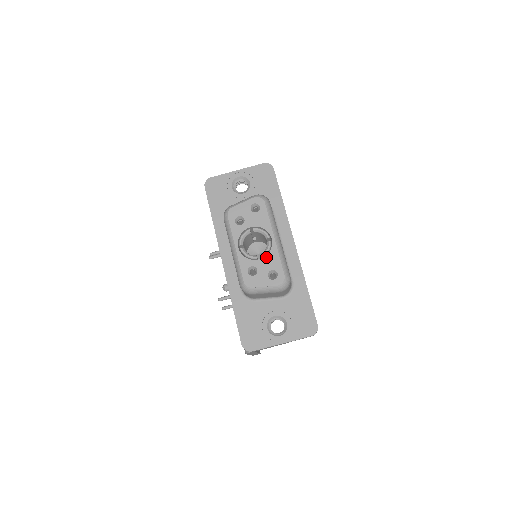
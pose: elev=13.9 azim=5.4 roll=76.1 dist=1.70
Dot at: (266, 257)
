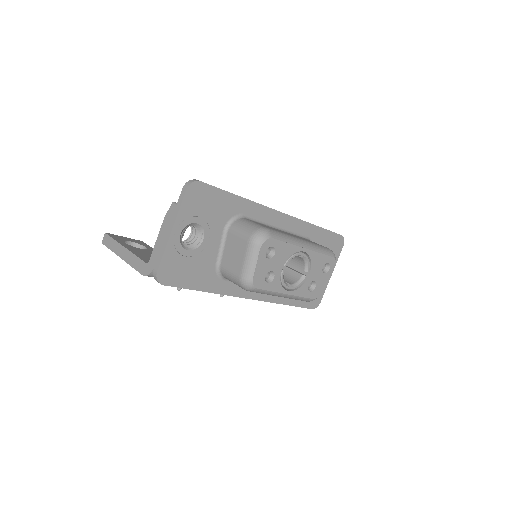
Dot at: (312, 267)
